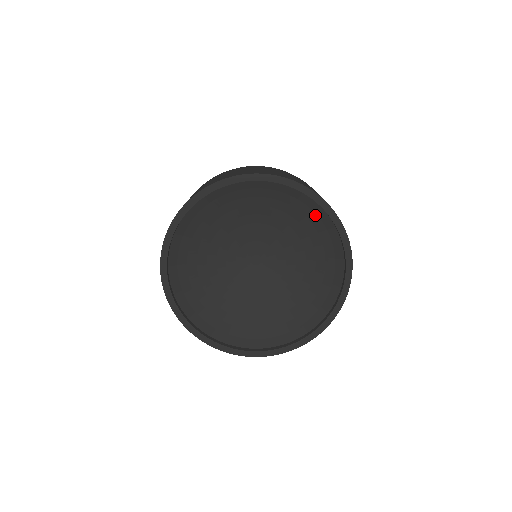
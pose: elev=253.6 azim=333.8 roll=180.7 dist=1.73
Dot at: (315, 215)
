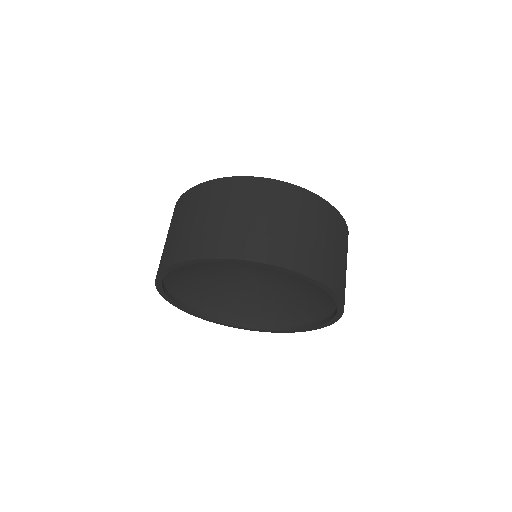
Dot at: occluded
